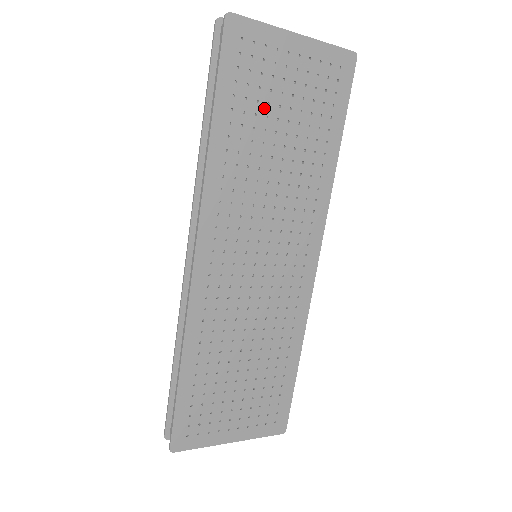
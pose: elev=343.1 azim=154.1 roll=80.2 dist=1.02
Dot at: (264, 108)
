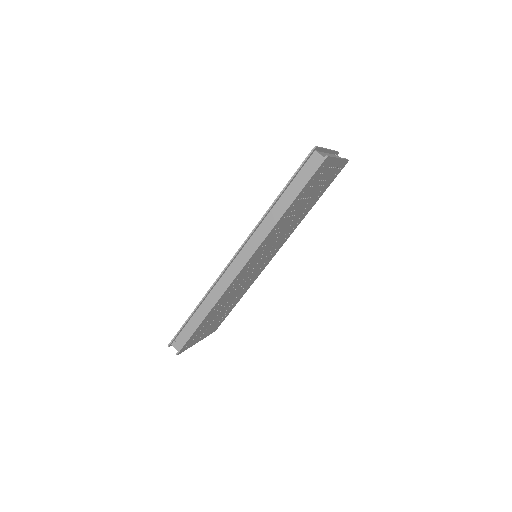
Dot at: (308, 195)
